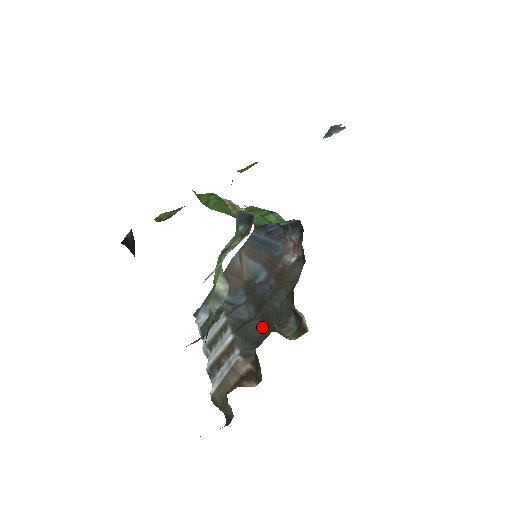
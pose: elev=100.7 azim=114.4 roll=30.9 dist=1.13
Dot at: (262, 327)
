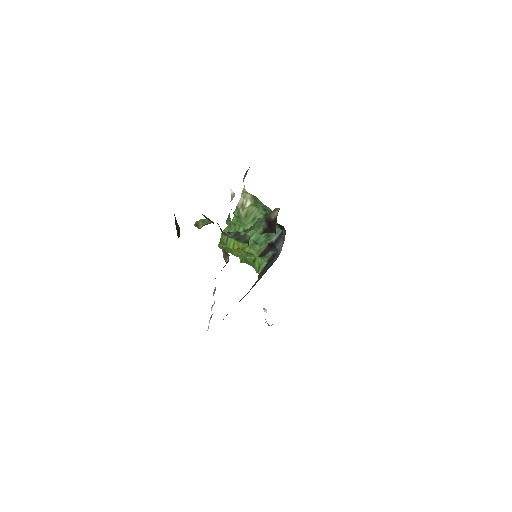
Dot at: occluded
